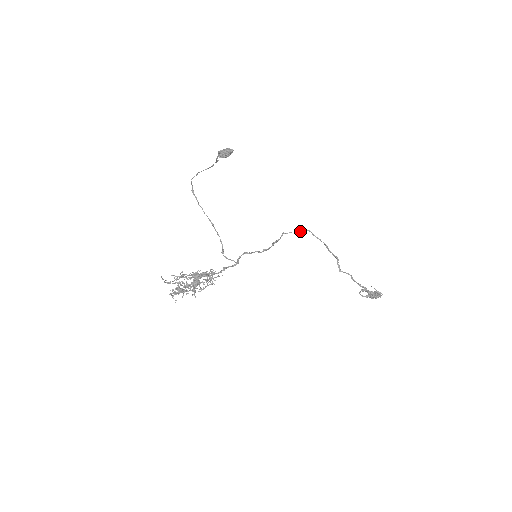
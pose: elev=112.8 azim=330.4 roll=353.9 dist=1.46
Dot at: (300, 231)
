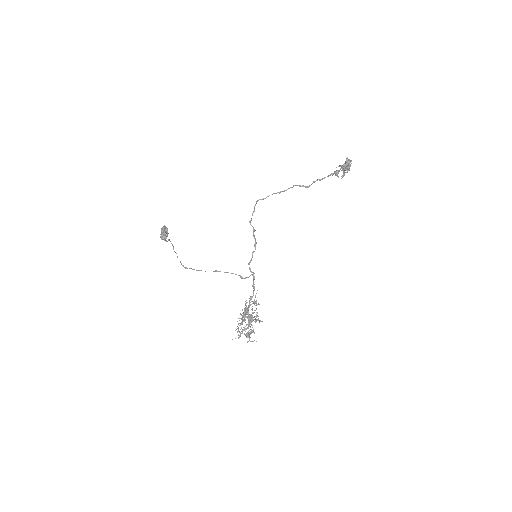
Dot at: (254, 208)
